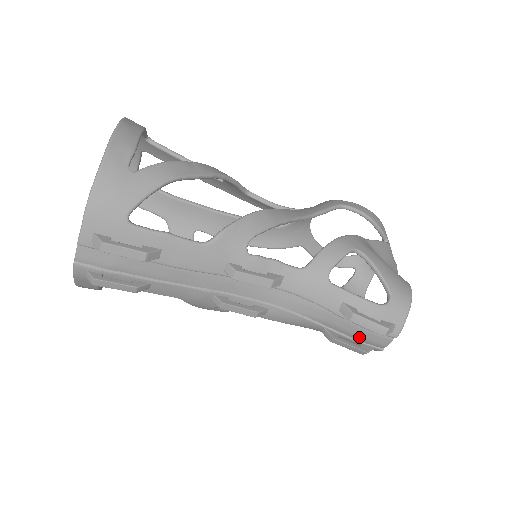
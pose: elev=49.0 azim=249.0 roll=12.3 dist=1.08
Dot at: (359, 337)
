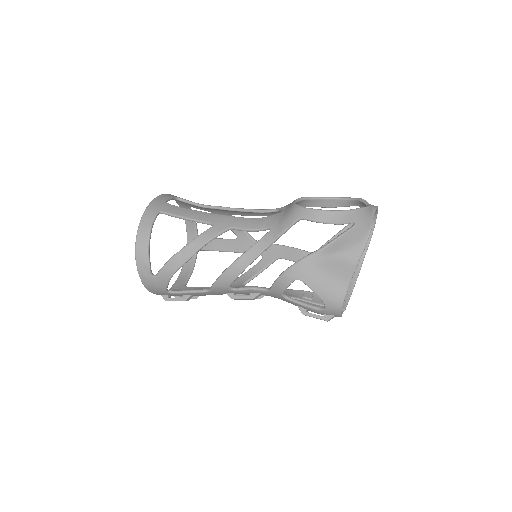
Dot at: occluded
